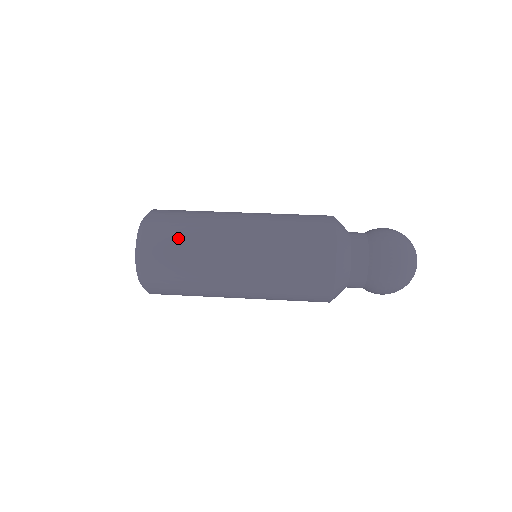
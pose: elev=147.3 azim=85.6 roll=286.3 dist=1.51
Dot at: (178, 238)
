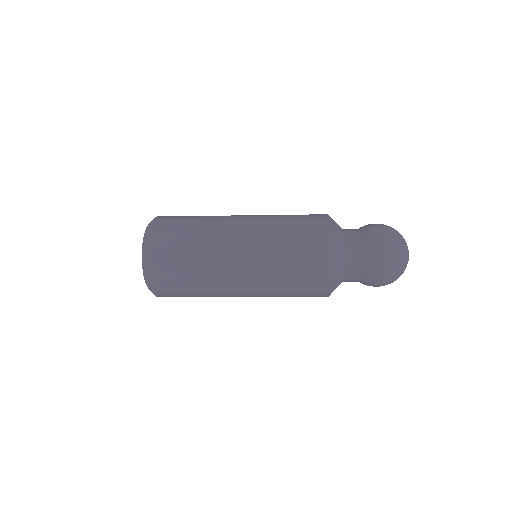
Dot at: (185, 221)
